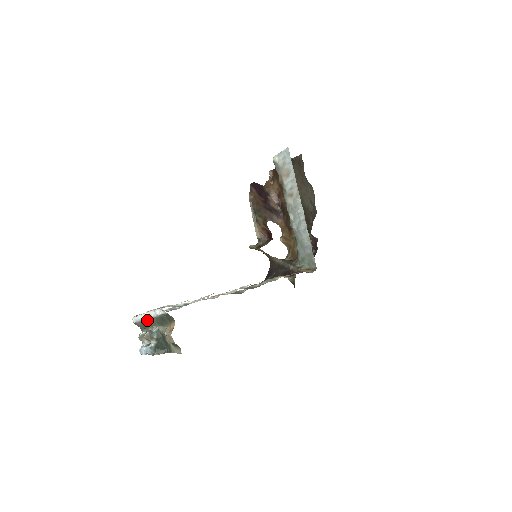
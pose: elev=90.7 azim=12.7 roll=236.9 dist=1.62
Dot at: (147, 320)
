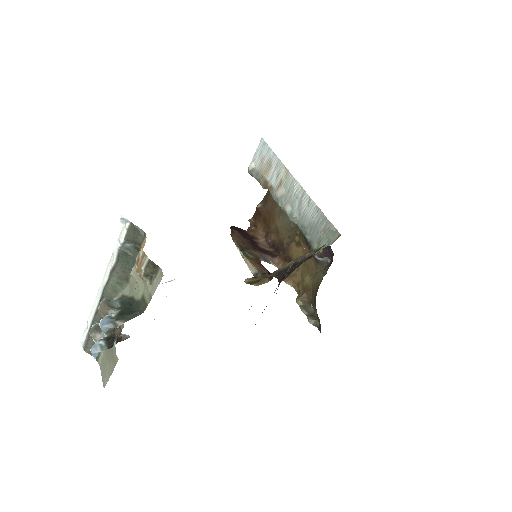
Dot at: (103, 298)
